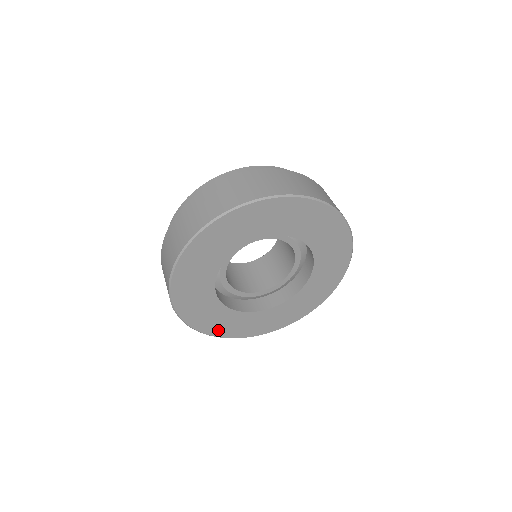
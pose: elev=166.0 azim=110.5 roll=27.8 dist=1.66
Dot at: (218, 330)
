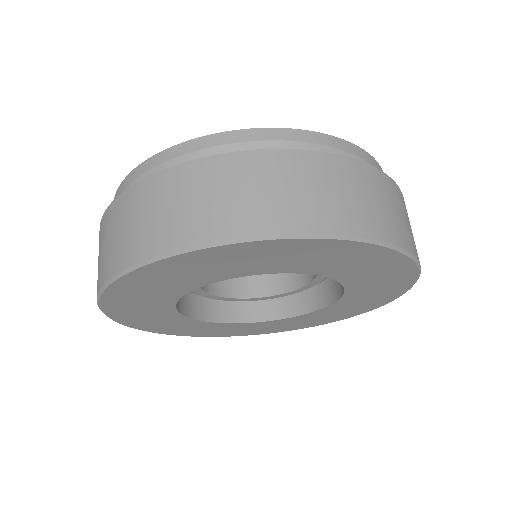
Dot at: (204, 333)
